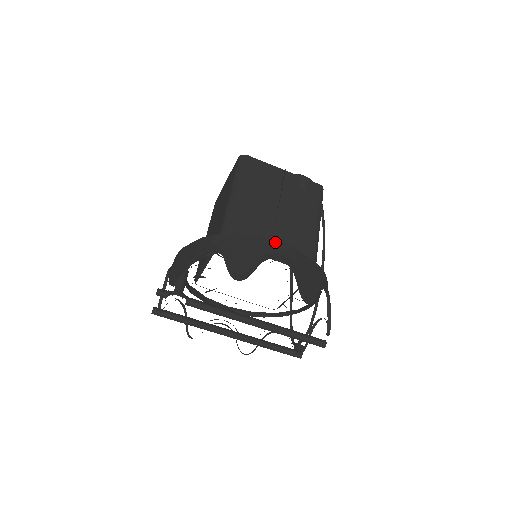
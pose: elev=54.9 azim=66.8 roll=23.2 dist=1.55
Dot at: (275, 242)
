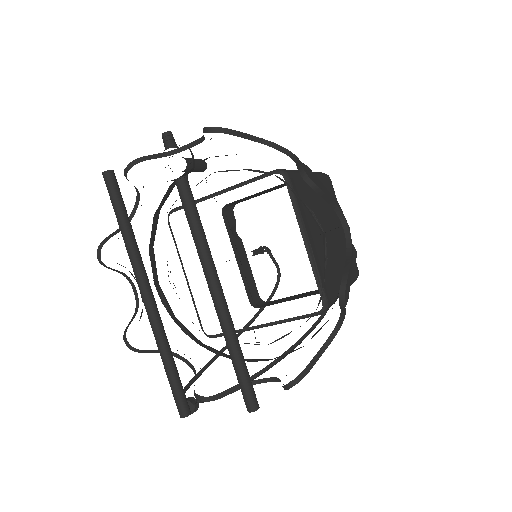
Dot at: occluded
